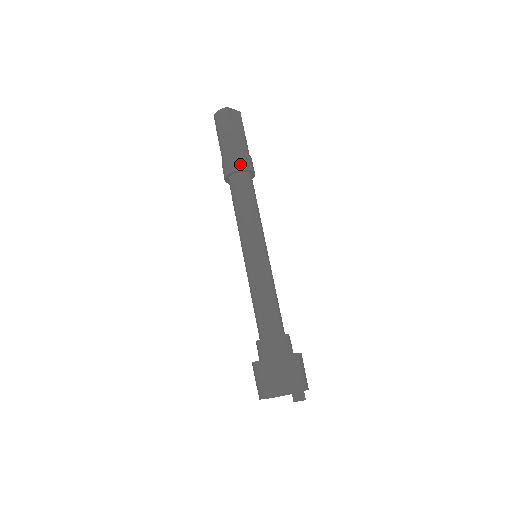
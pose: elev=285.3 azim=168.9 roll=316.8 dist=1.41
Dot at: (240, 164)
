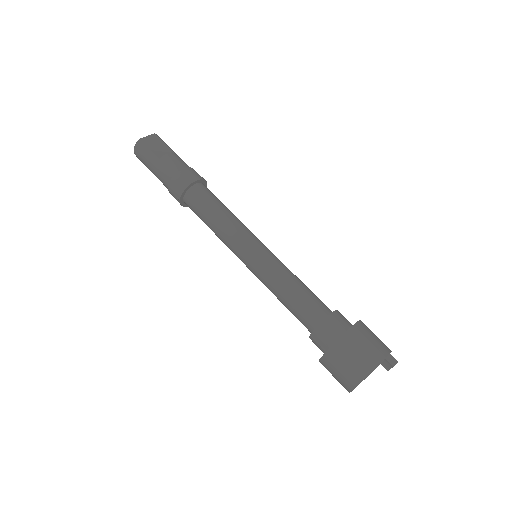
Dot at: (182, 183)
